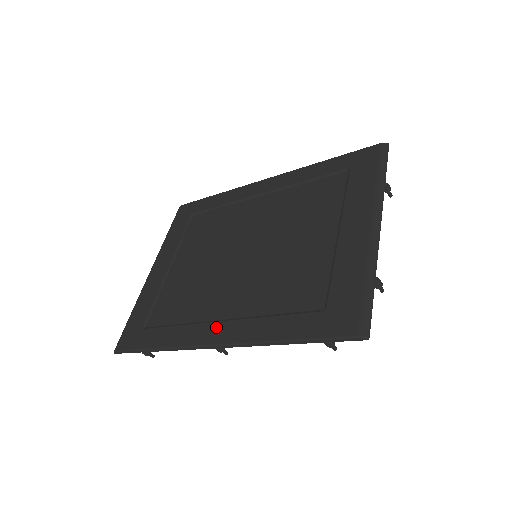
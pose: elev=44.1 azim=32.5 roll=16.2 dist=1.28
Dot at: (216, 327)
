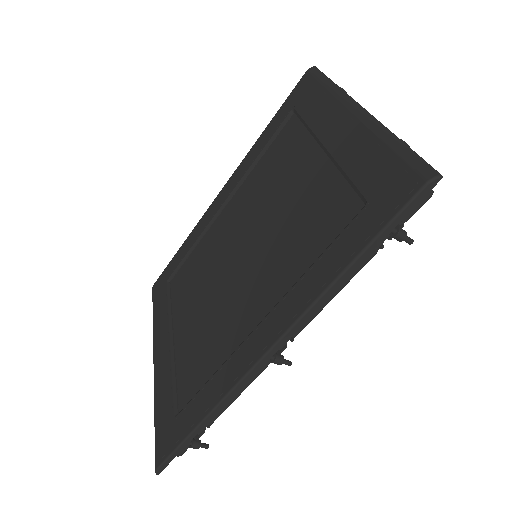
Dot at: (256, 335)
